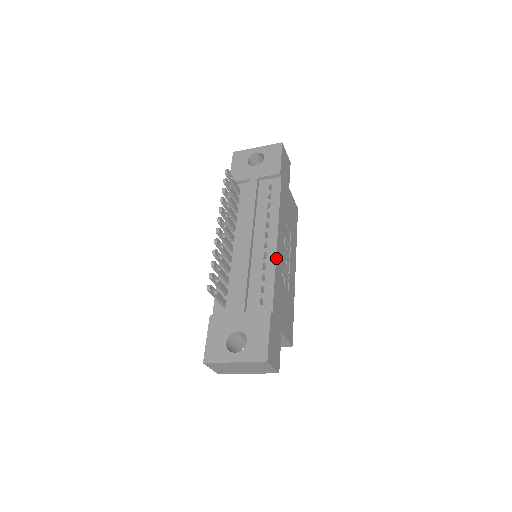
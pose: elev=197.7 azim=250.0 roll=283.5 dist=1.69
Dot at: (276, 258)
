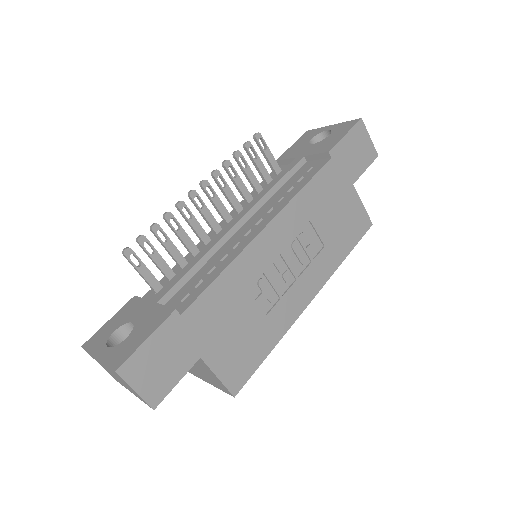
Dot at: (244, 250)
